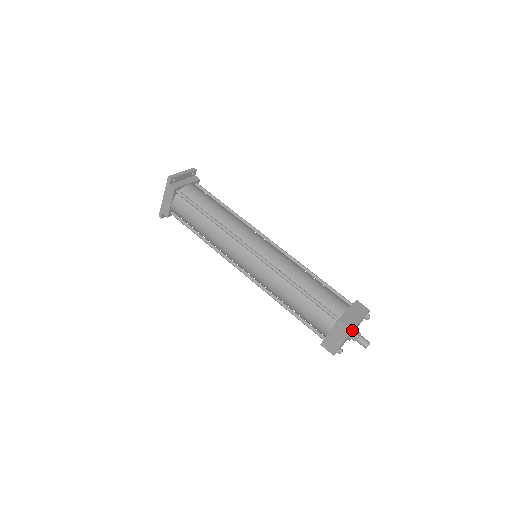
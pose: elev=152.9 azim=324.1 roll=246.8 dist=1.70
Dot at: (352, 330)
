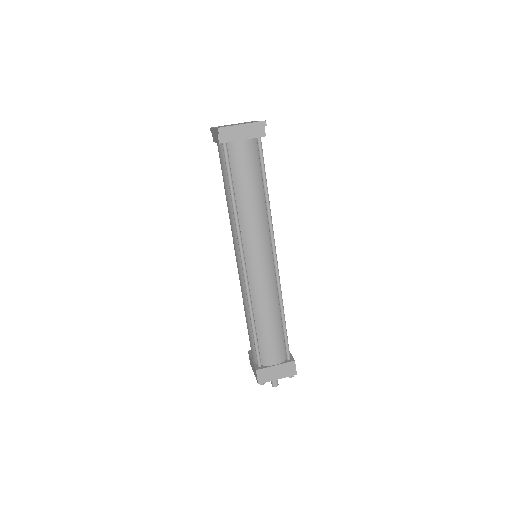
Dot at: occluded
